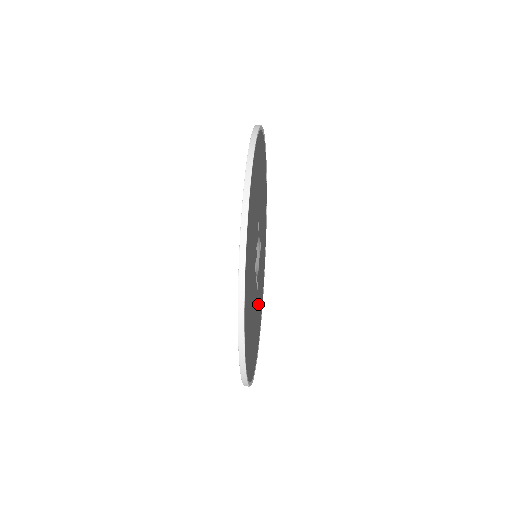
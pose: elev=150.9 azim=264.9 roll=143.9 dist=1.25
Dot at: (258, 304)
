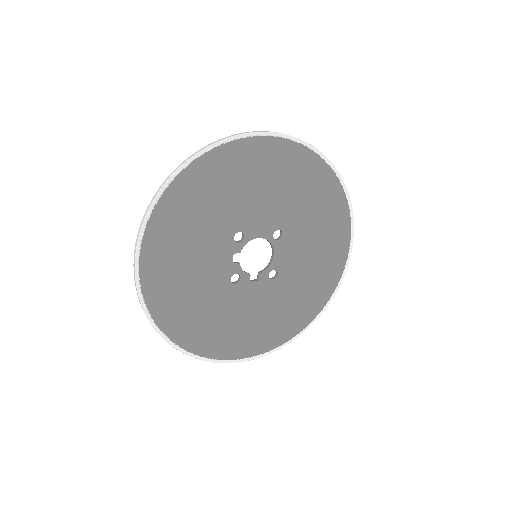
Dot at: (297, 280)
